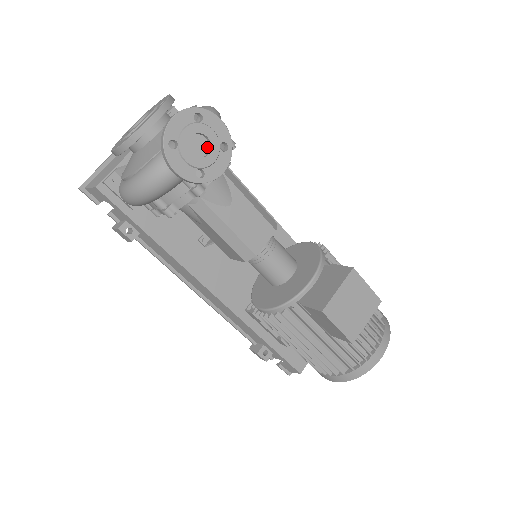
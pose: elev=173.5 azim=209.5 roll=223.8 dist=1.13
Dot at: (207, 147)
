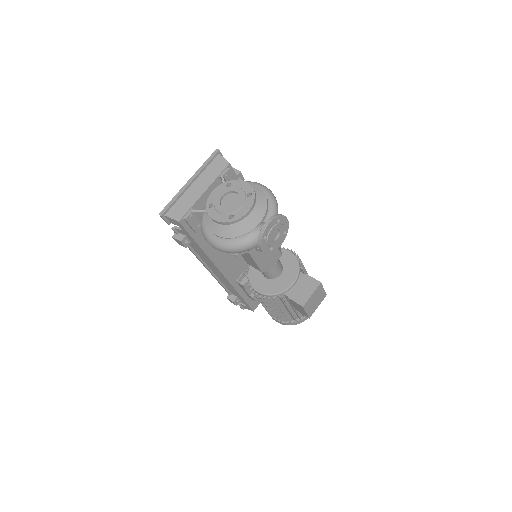
Dot at: (277, 233)
